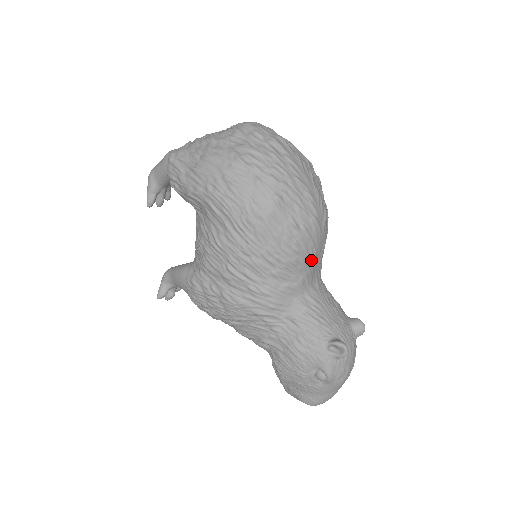
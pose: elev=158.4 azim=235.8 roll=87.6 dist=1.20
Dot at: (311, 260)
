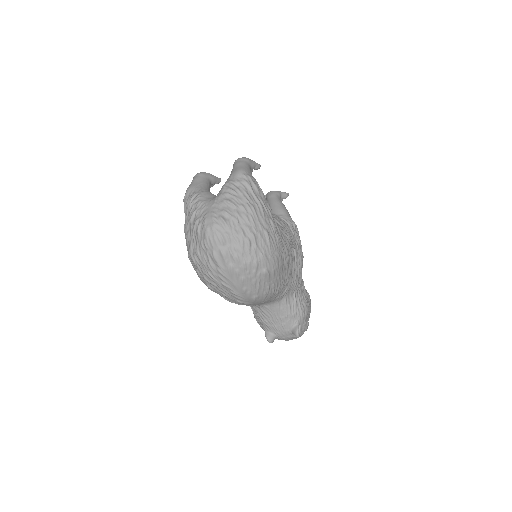
Dot at: occluded
